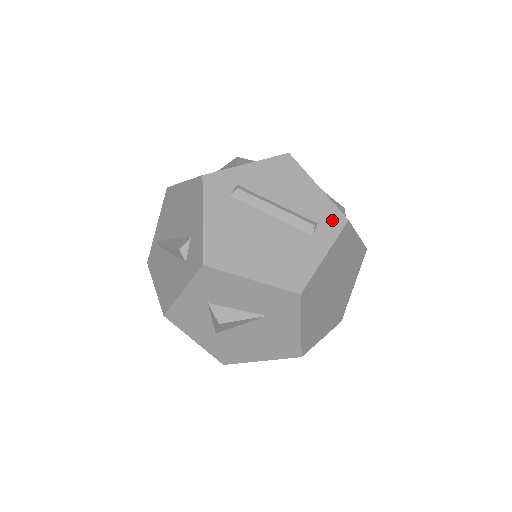
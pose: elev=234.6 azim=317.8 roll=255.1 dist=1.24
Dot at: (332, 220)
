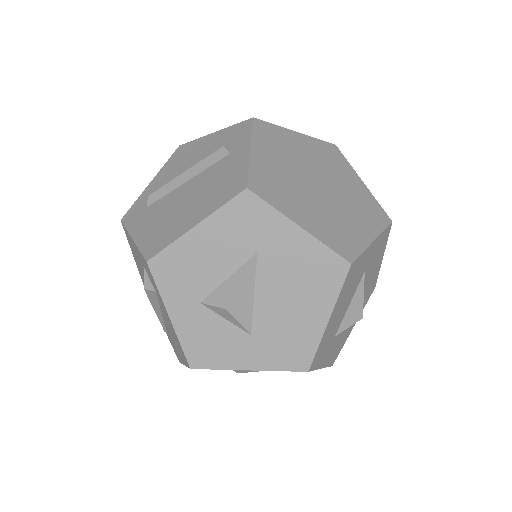
Dot at: (239, 132)
